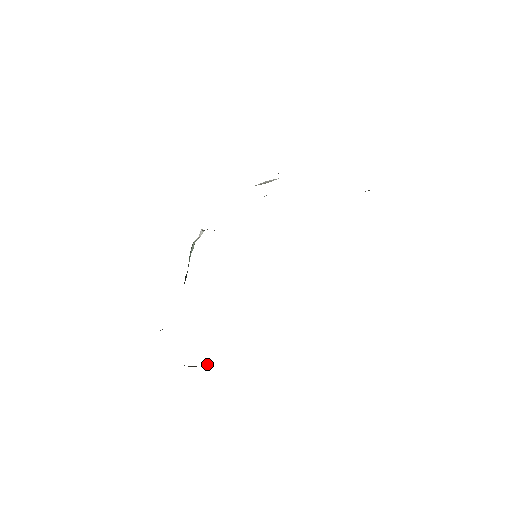
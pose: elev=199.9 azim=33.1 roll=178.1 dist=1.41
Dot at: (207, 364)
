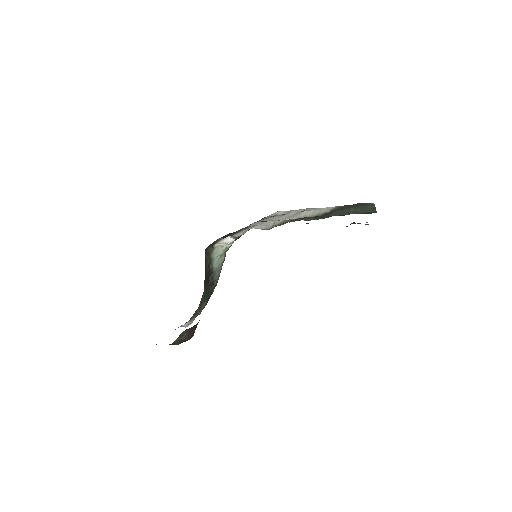
Dot at: (182, 338)
